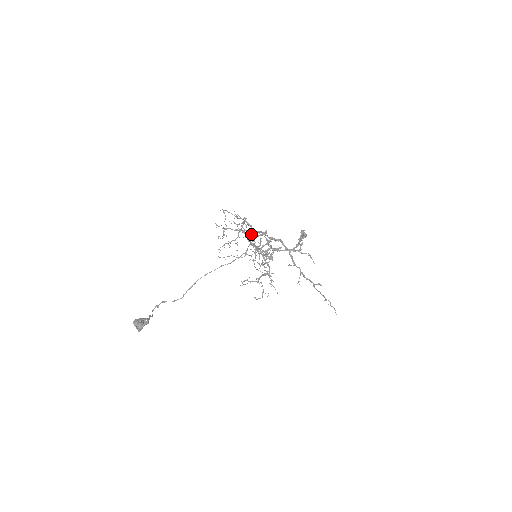
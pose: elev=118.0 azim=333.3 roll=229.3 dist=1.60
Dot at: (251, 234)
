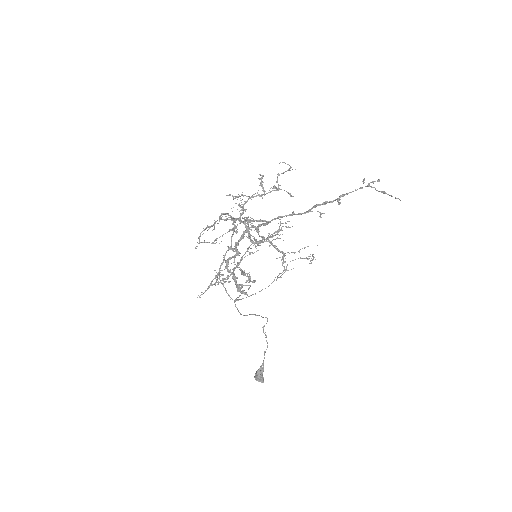
Dot at: occluded
